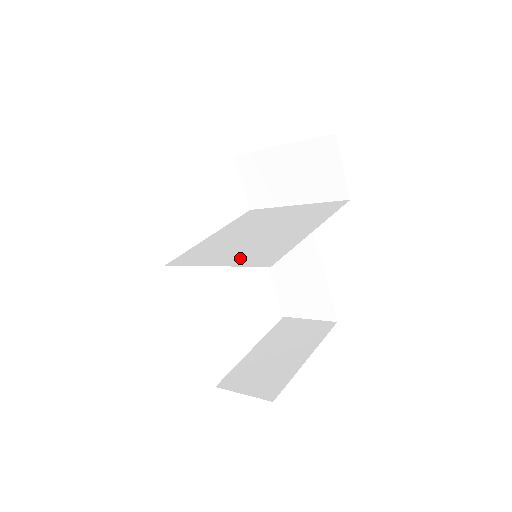
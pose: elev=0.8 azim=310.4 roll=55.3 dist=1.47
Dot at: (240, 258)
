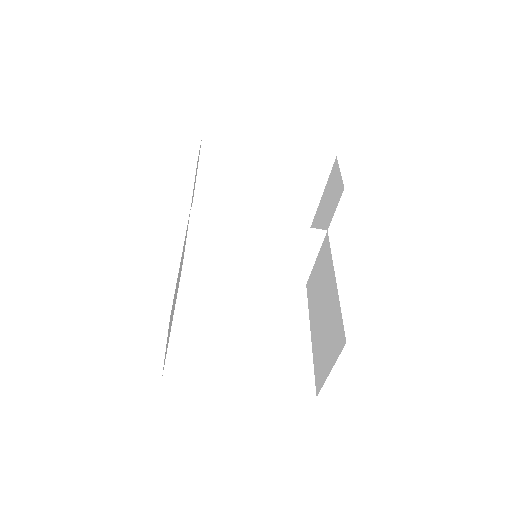
Dot at: occluded
